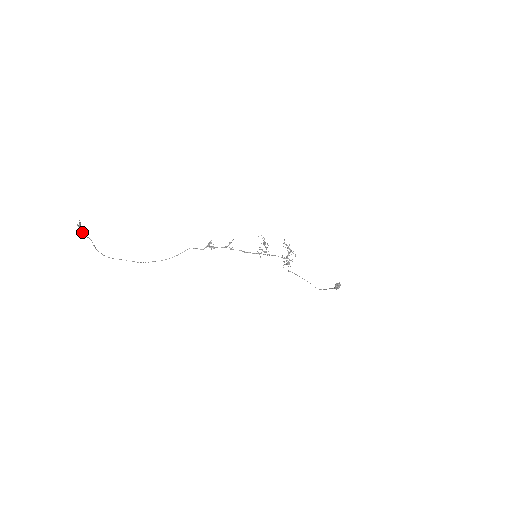
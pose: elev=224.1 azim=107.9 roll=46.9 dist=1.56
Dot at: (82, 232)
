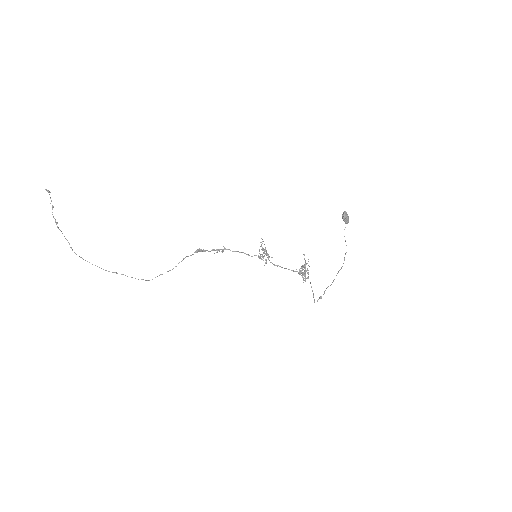
Dot at: (52, 205)
